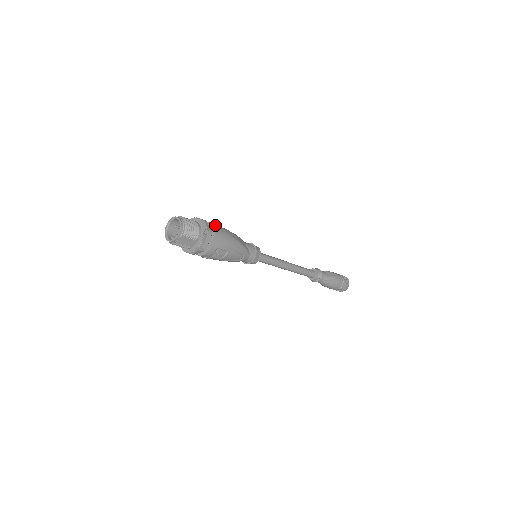
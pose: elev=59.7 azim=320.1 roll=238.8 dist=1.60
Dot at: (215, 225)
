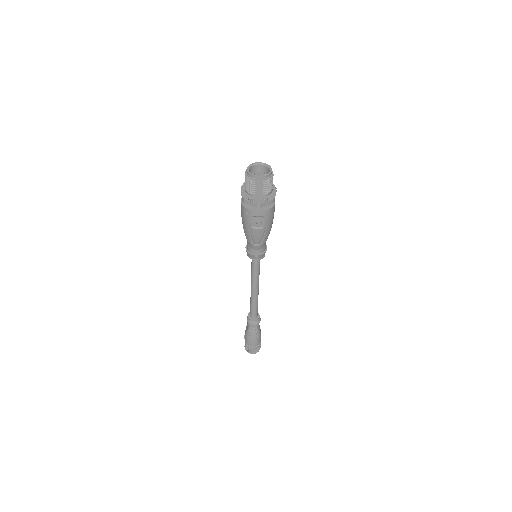
Dot at: occluded
